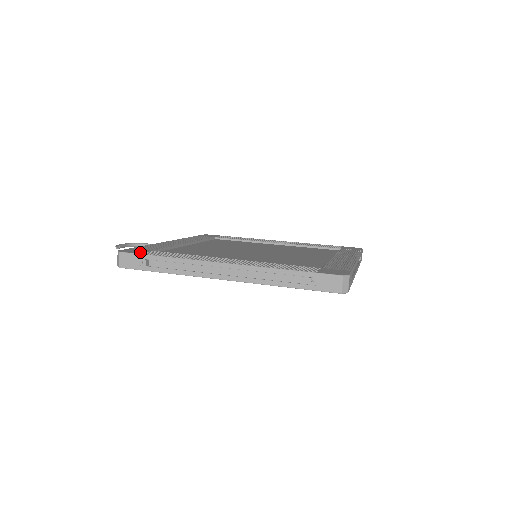
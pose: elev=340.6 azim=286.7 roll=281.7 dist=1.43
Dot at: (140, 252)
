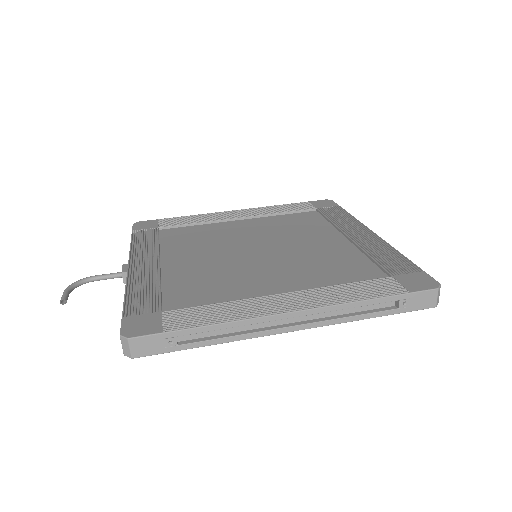
Dot at: (157, 326)
